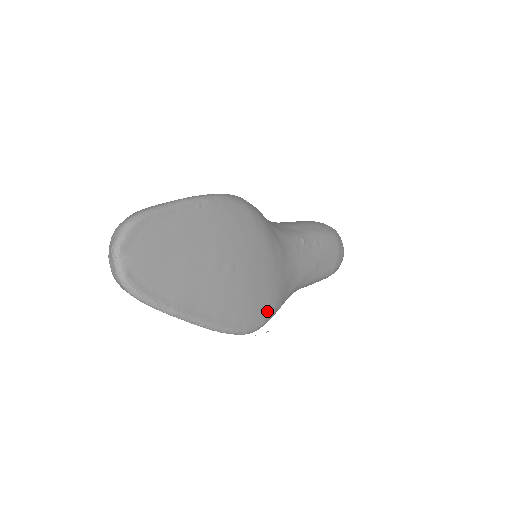
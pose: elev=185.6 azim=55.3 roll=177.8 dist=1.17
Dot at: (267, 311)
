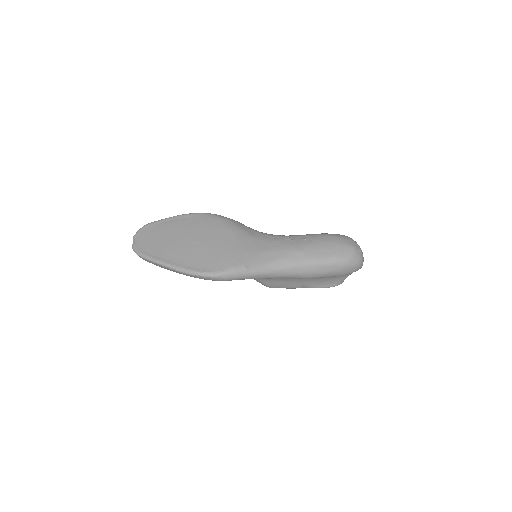
Dot at: (225, 266)
